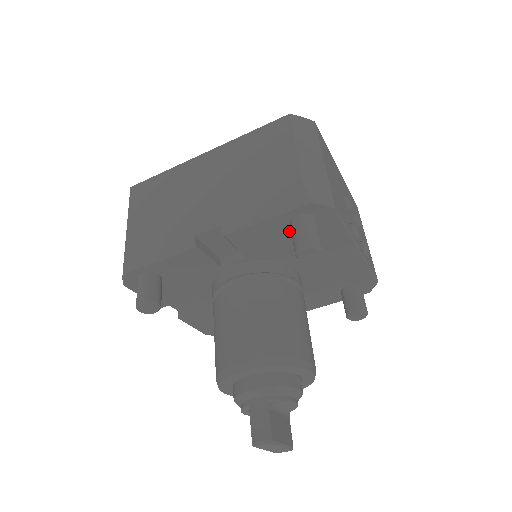
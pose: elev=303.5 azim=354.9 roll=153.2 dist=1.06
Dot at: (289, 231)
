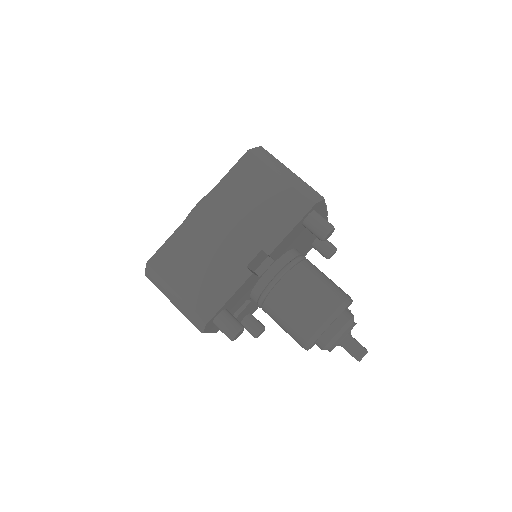
Dot at: (300, 228)
